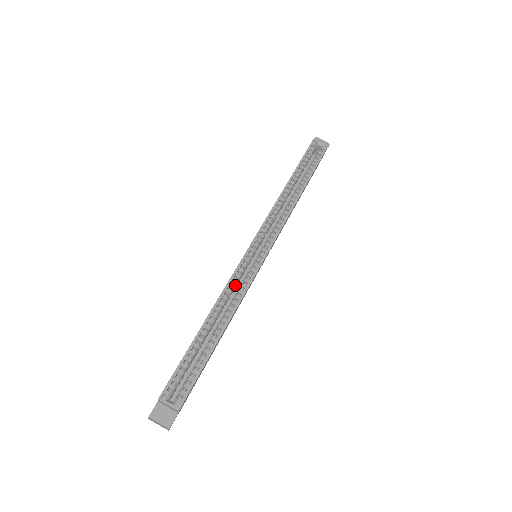
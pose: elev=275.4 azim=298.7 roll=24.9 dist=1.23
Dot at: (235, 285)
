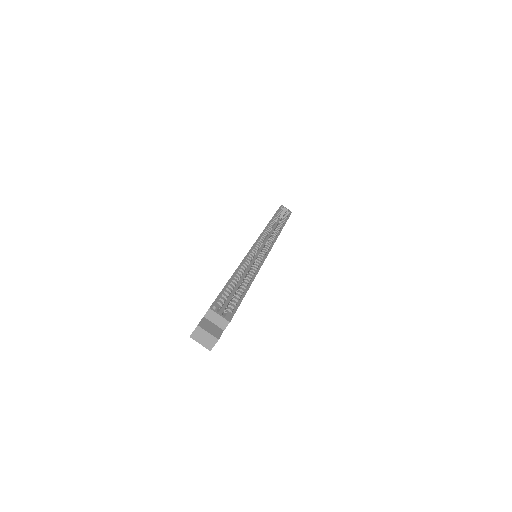
Dot at: occluded
